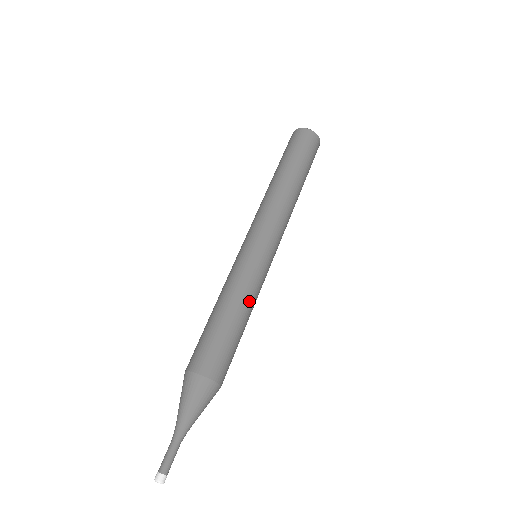
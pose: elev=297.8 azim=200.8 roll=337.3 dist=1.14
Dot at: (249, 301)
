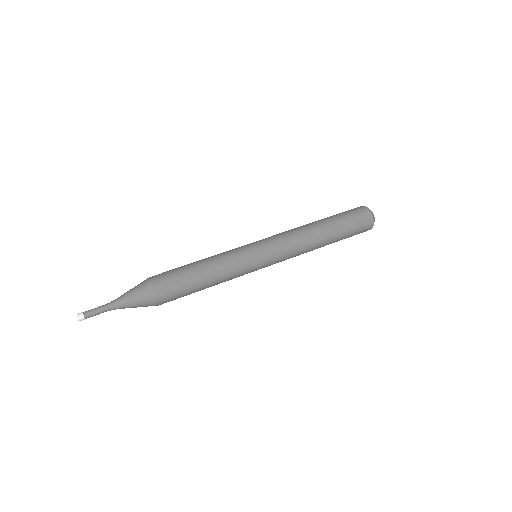
Dot at: (221, 271)
